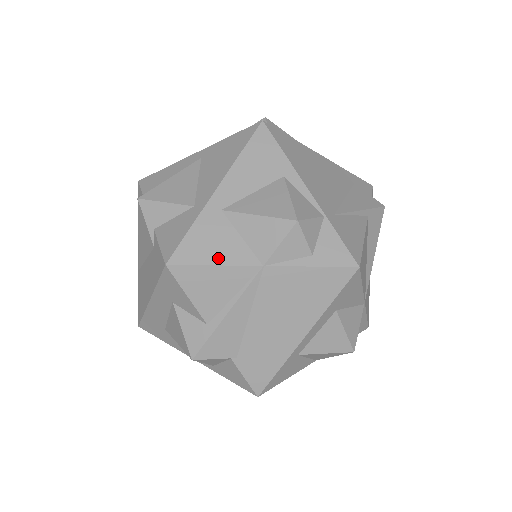
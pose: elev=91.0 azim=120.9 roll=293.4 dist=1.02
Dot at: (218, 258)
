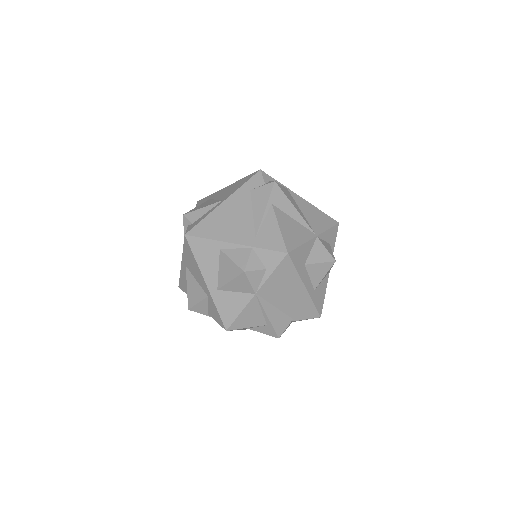
Dot at: (238, 309)
